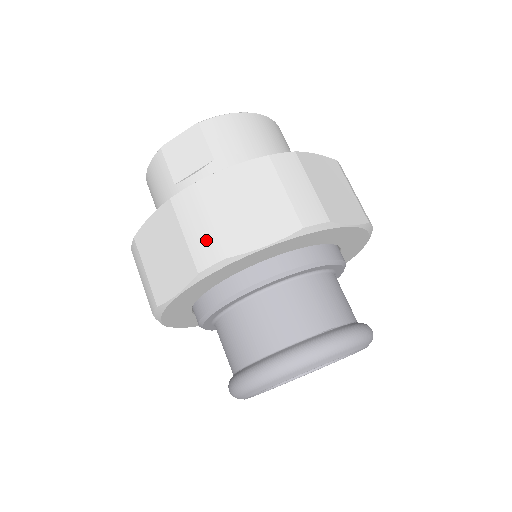
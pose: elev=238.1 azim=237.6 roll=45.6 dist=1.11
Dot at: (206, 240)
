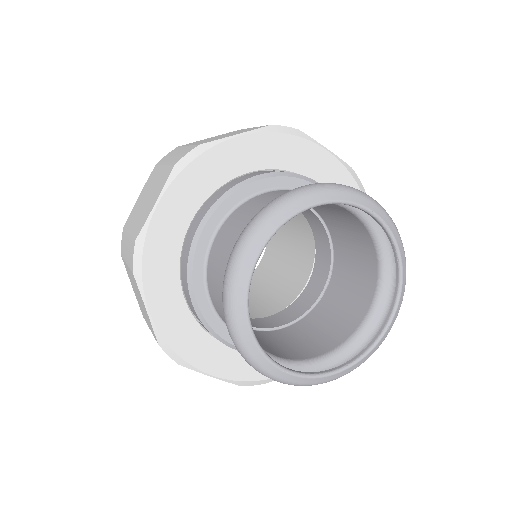
Dot at: (183, 152)
